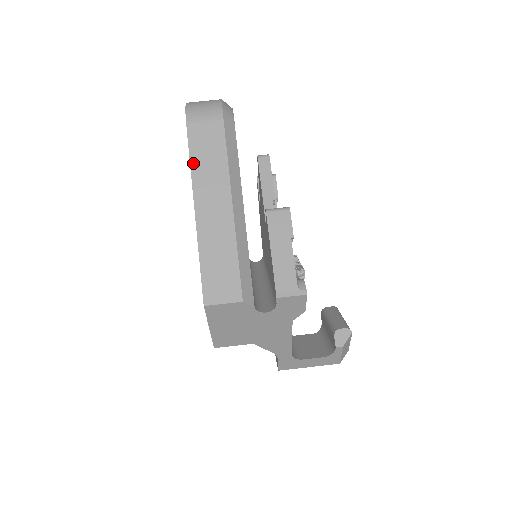
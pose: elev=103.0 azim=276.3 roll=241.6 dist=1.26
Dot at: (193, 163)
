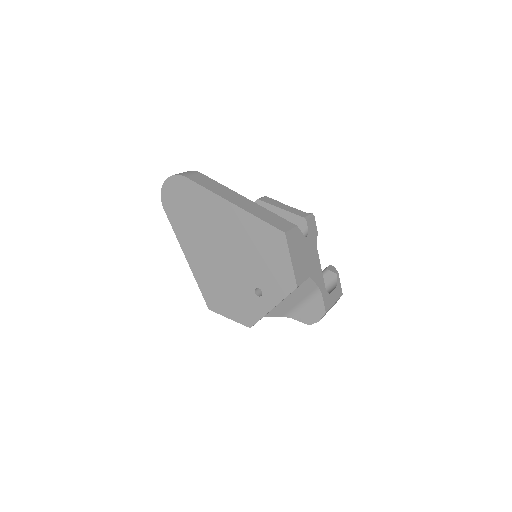
Dot at: (207, 188)
